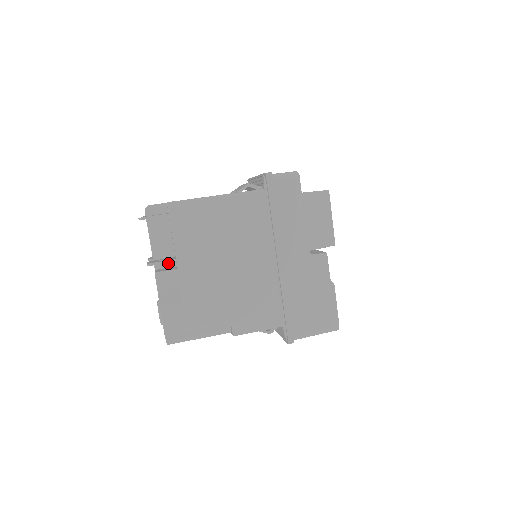
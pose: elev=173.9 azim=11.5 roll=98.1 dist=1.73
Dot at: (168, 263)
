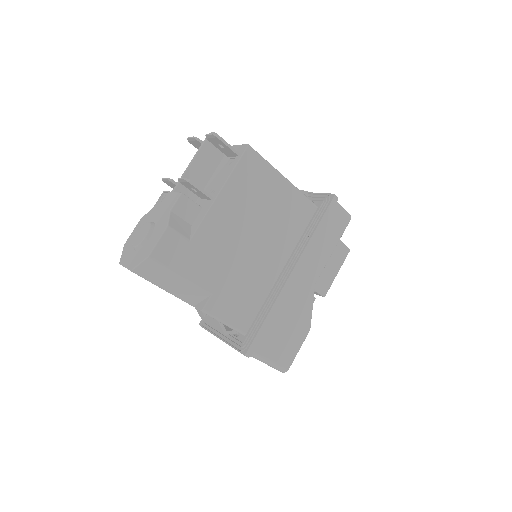
Dot at: (189, 196)
